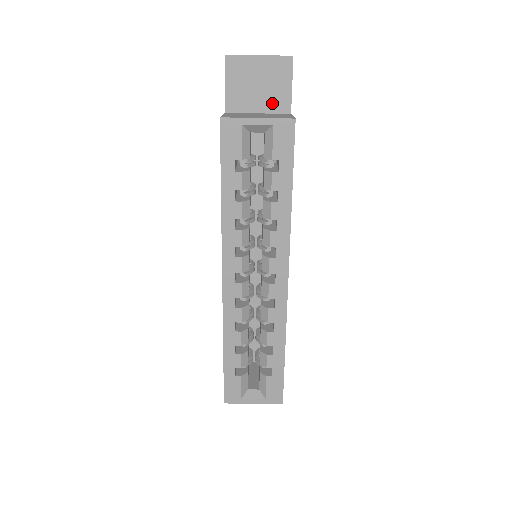
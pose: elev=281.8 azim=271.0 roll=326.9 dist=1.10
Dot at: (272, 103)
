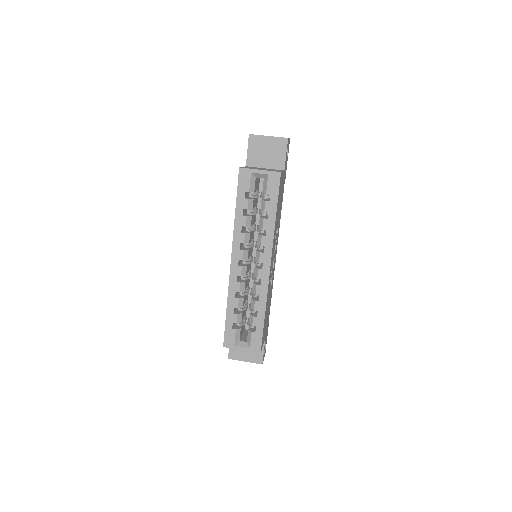
Dot at: (274, 163)
